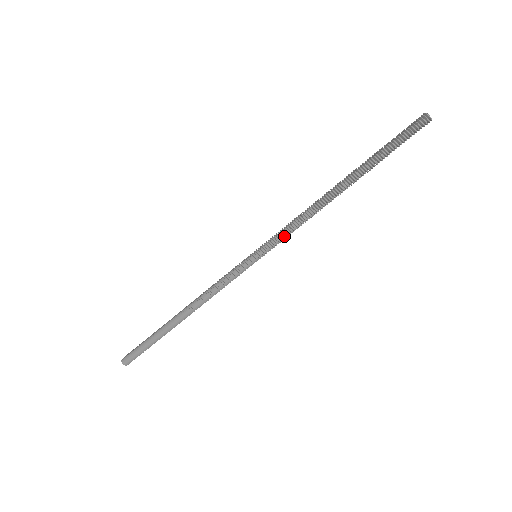
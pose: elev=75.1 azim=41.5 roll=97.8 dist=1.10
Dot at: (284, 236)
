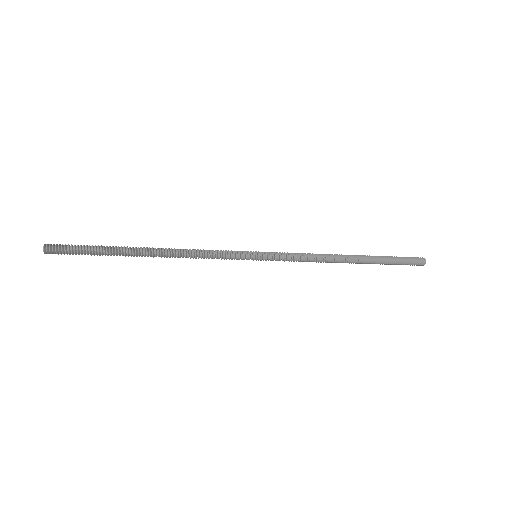
Dot at: (291, 257)
